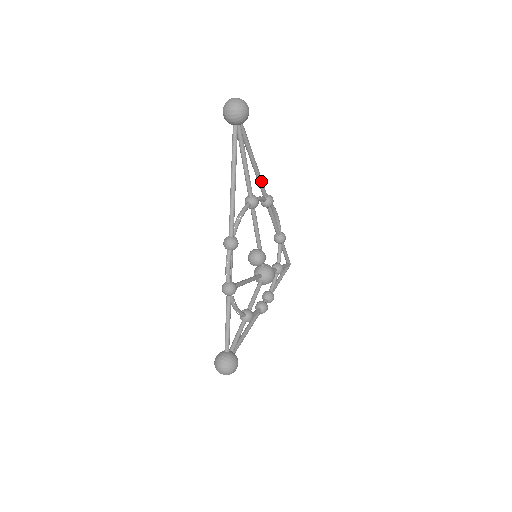
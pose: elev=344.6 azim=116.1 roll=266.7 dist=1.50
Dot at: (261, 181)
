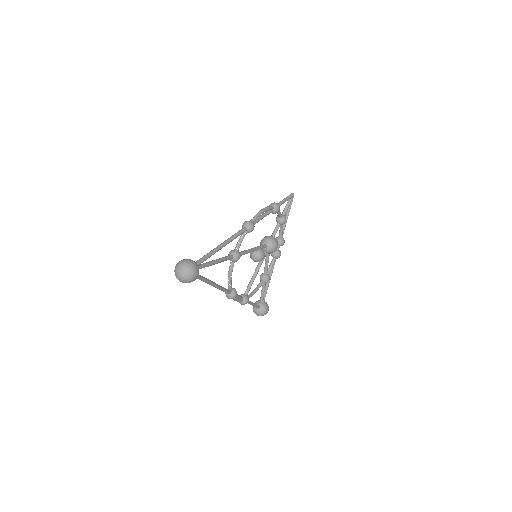
Dot at: (235, 238)
